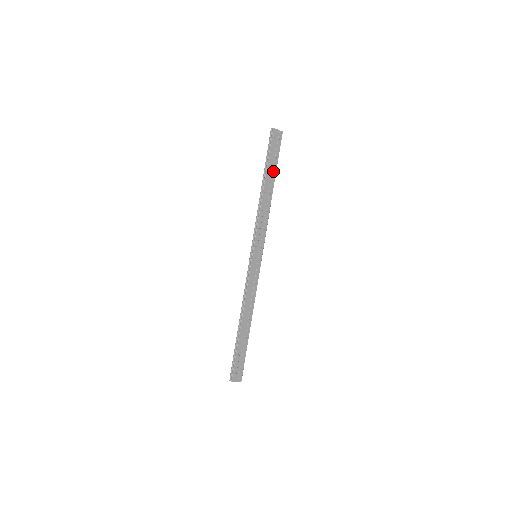
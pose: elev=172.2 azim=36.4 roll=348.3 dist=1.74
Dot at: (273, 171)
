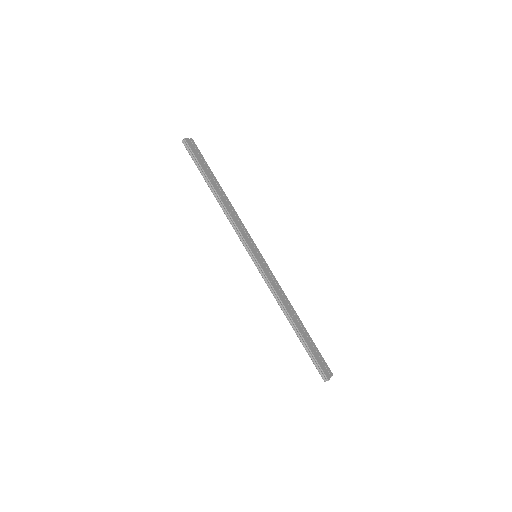
Dot at: (211, 175)
